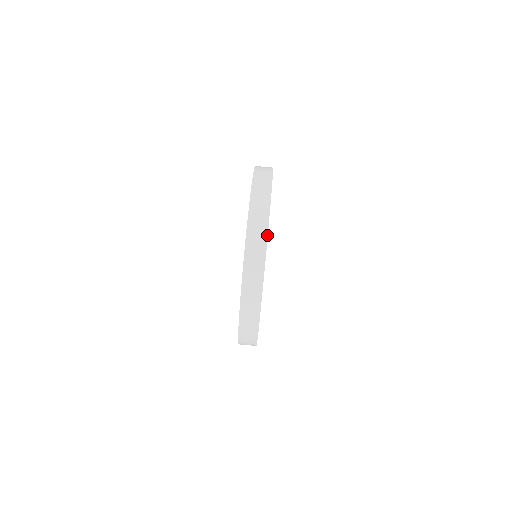
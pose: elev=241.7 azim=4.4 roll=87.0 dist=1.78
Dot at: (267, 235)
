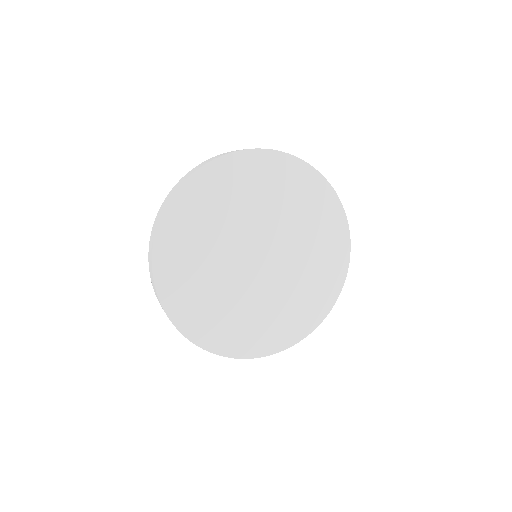
Dot at: (255, 148)
